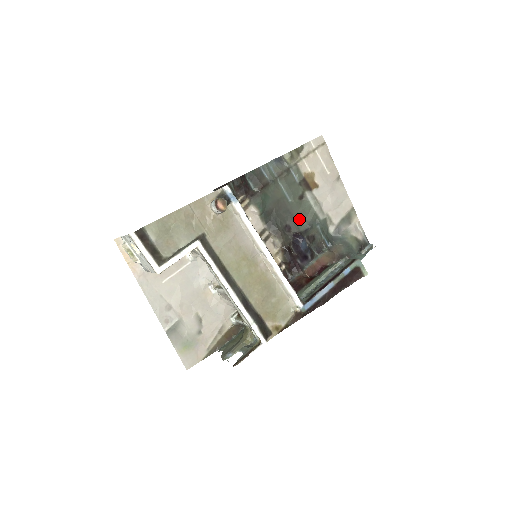
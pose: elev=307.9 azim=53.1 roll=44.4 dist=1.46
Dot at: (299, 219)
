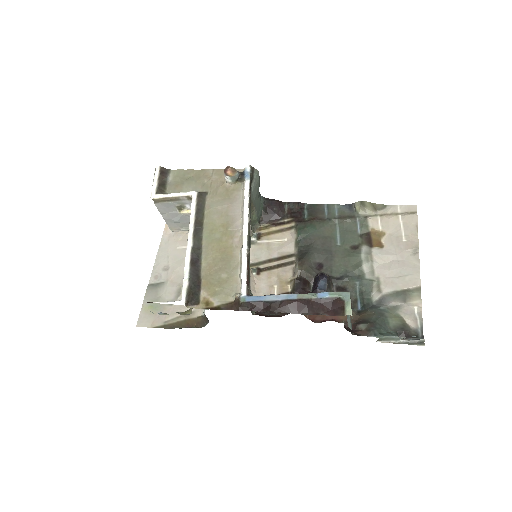
Dot at: (338, 265)
